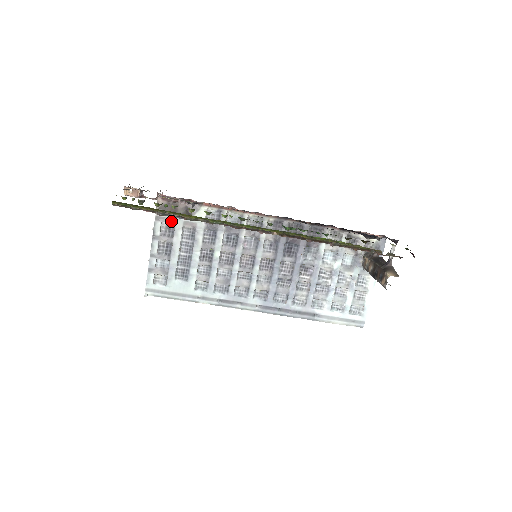
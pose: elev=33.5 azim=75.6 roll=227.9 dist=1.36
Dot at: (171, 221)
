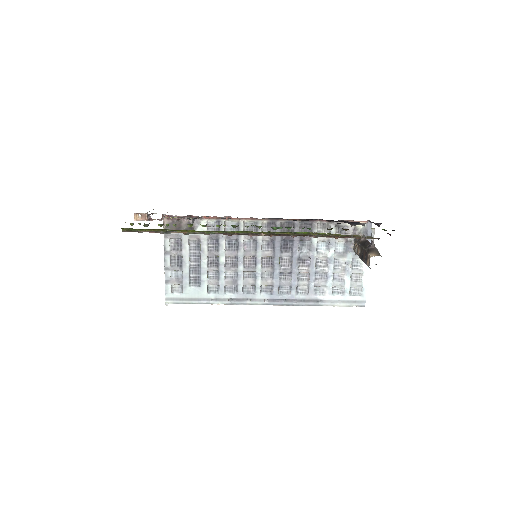
Dot at: (178, 237)
